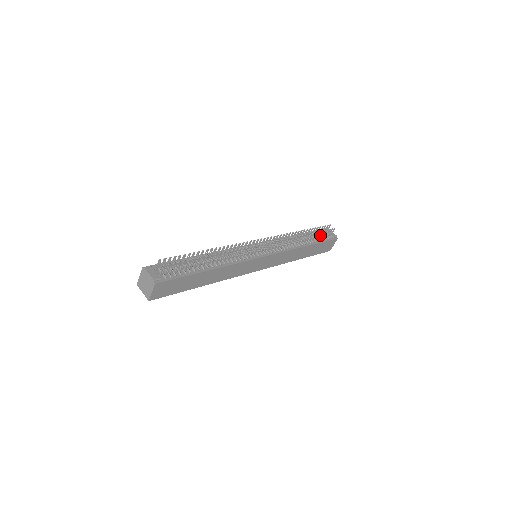
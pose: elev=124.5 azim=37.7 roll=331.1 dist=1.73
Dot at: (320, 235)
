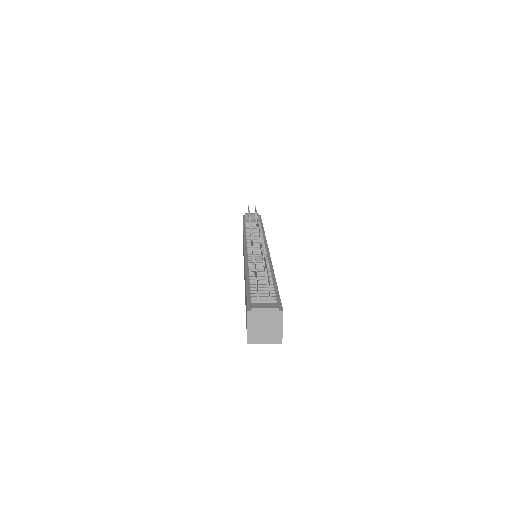
Dot at: occluded
